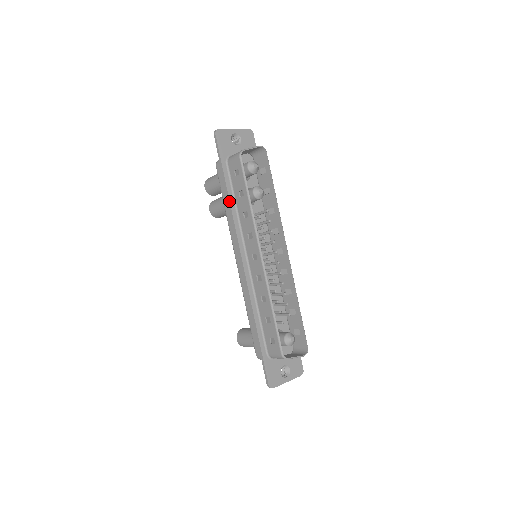
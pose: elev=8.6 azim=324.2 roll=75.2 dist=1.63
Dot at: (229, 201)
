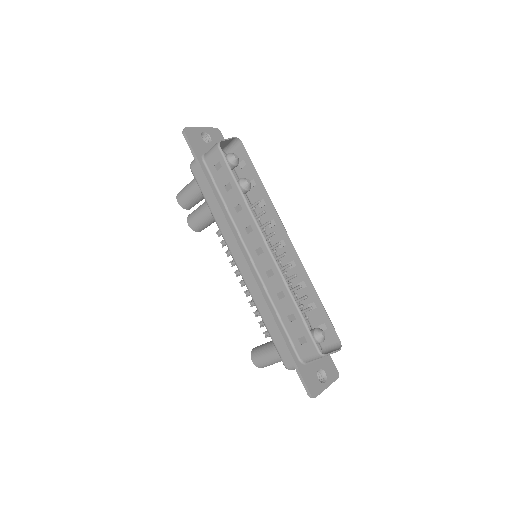
Dot at: (216, 199)
